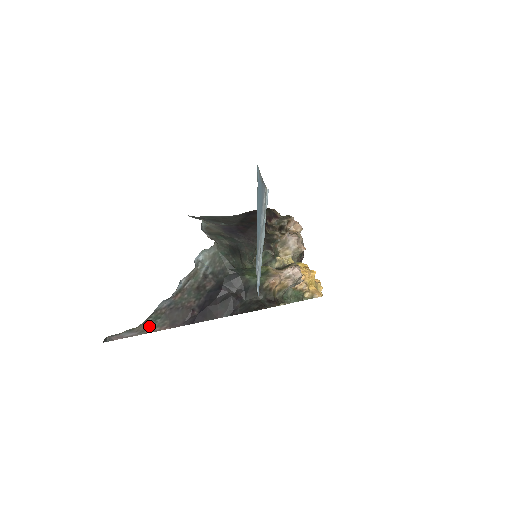
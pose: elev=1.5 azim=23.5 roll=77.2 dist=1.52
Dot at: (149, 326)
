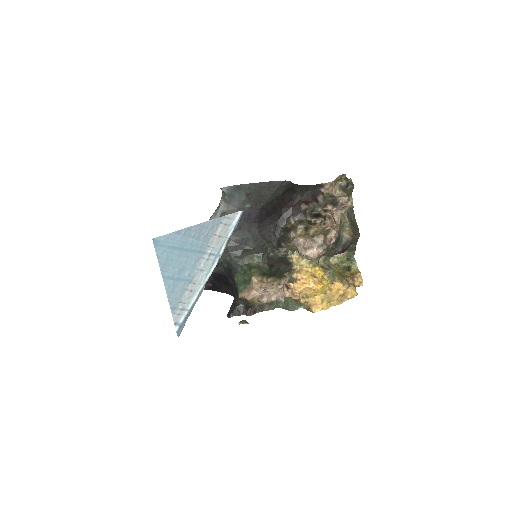
Dot at: occluded
